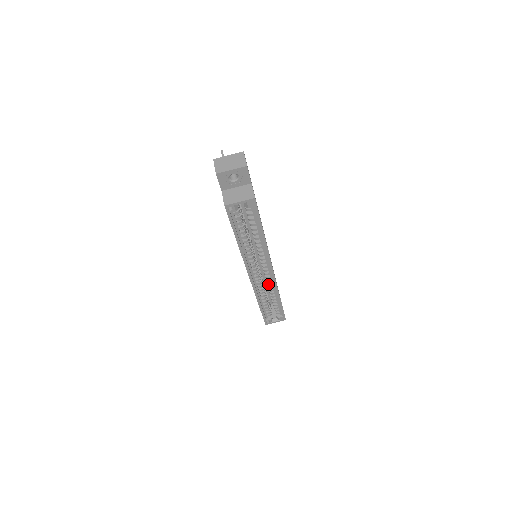
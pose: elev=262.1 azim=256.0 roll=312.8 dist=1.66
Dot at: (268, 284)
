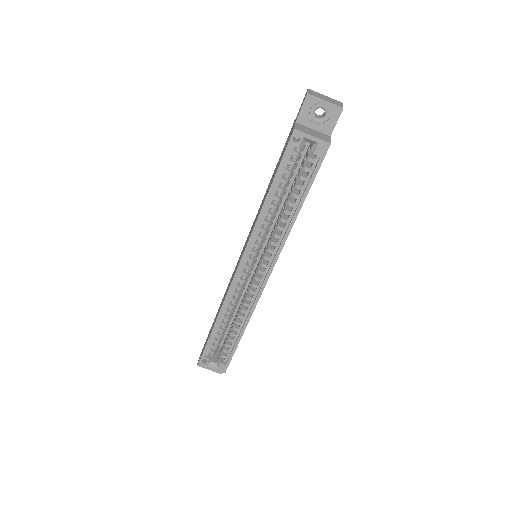
Dot at: (247, 297)
